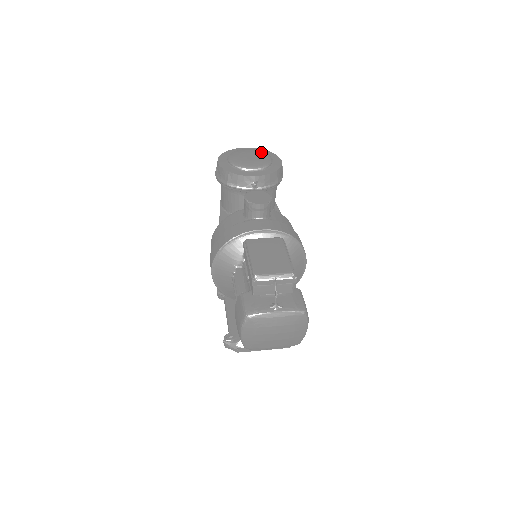
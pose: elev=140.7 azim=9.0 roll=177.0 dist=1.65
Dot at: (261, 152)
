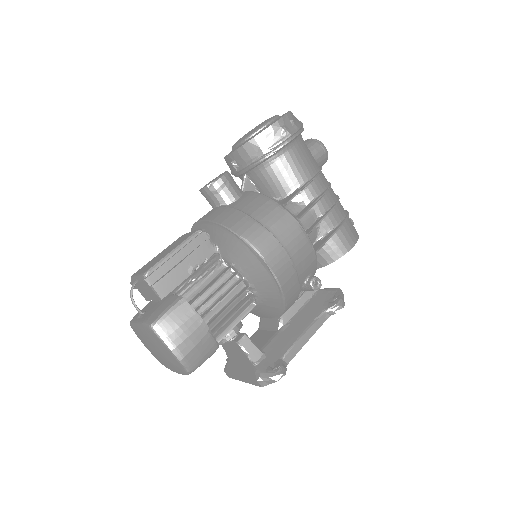
Dot at: occluded
